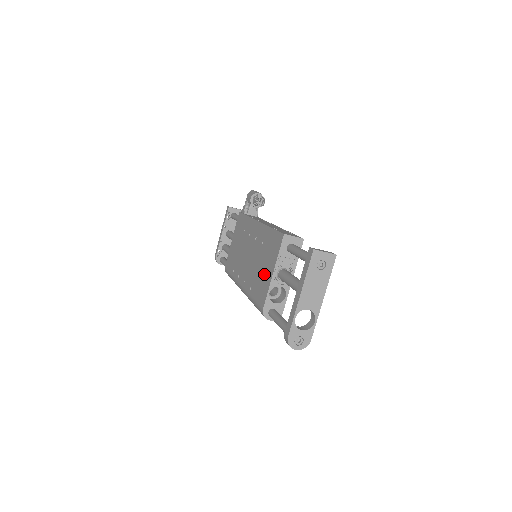
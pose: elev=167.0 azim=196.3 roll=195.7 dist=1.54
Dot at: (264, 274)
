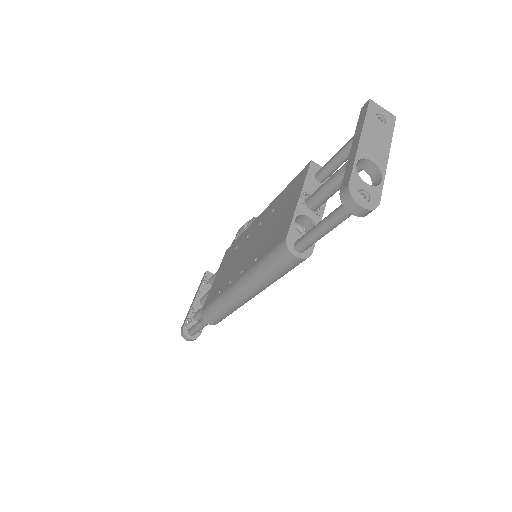
Dot at: (282, 218)
